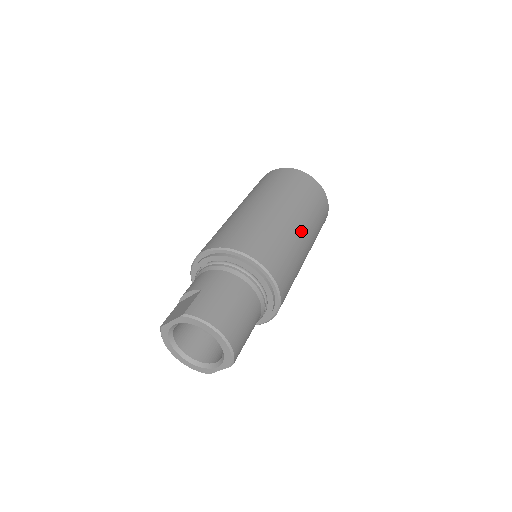
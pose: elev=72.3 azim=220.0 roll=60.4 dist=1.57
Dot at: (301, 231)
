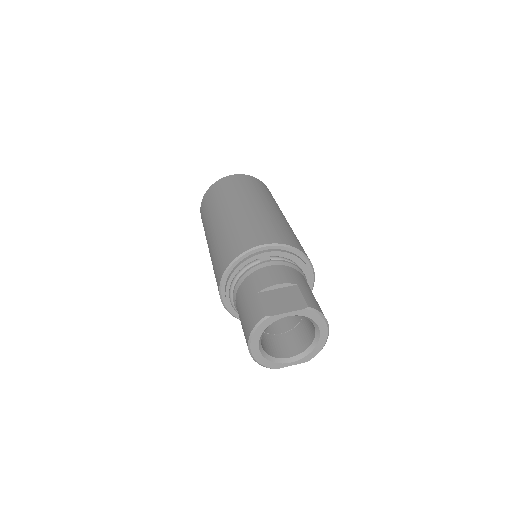
Dot at: occluded
